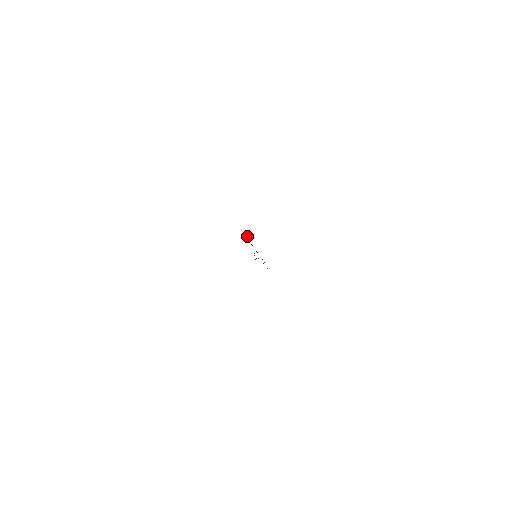
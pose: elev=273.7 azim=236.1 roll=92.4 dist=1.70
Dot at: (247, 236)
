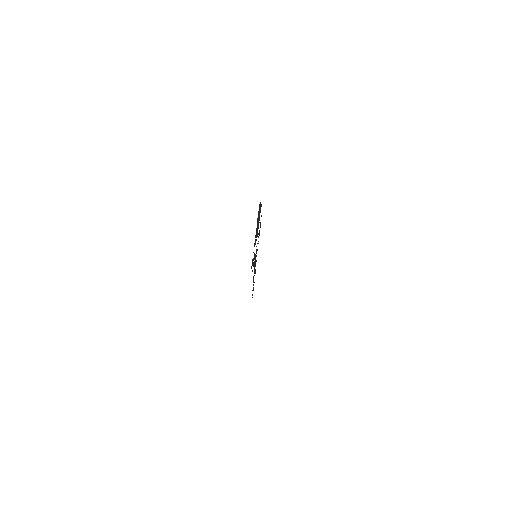
Dot at: occluded
